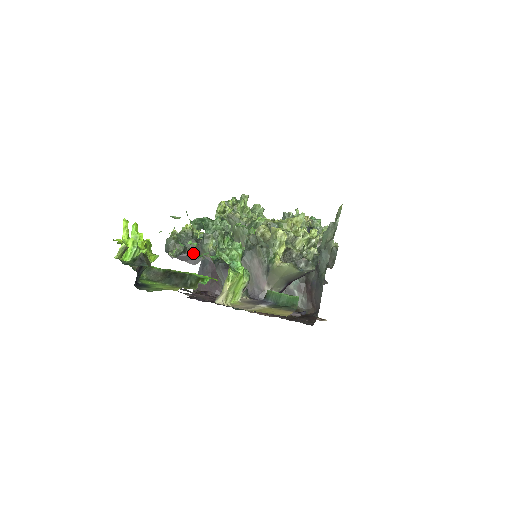
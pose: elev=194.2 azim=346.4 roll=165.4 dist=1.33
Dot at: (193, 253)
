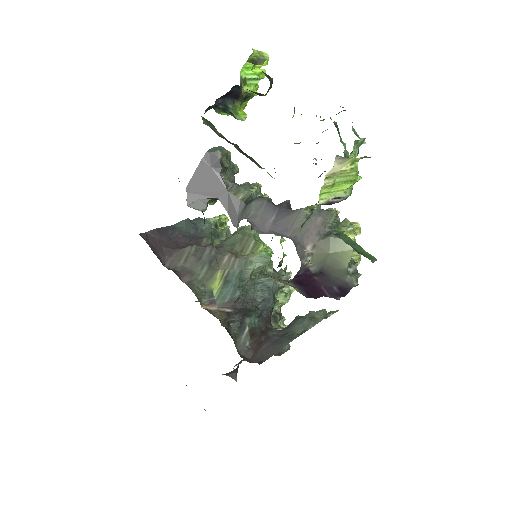
Dot at: (224, 182)
